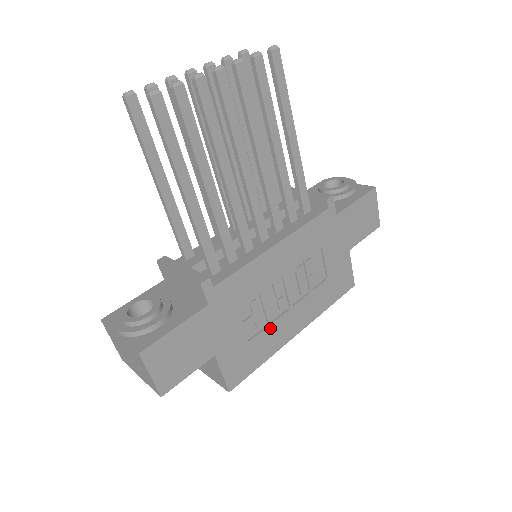
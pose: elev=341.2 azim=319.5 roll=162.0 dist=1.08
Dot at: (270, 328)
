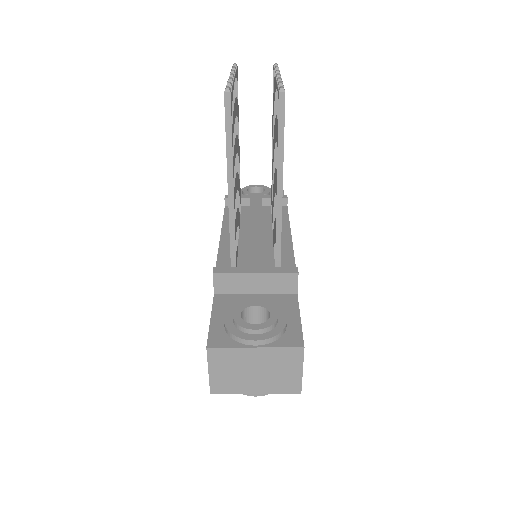
Dot at: occluded
